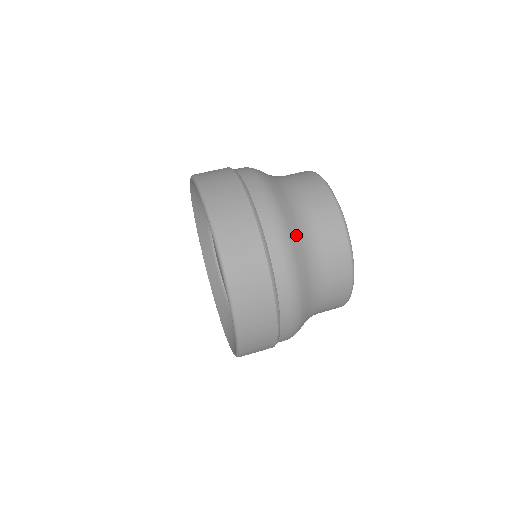
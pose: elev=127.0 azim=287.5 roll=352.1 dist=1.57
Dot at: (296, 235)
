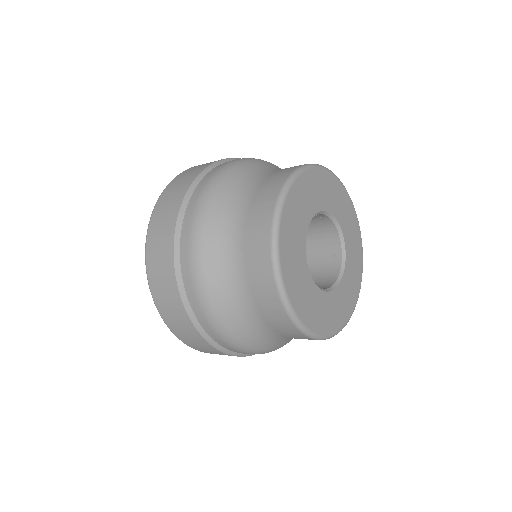
Dot at: (220, 209)
